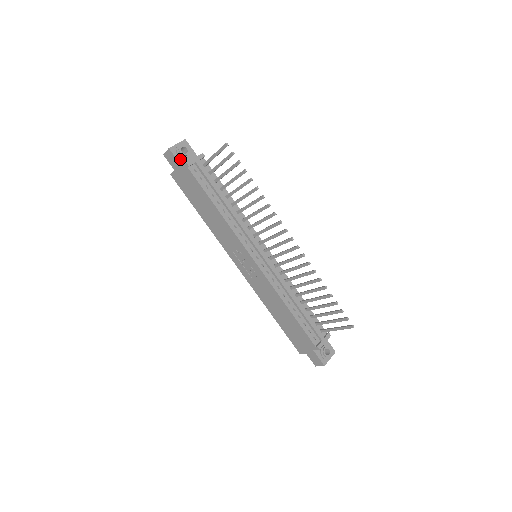
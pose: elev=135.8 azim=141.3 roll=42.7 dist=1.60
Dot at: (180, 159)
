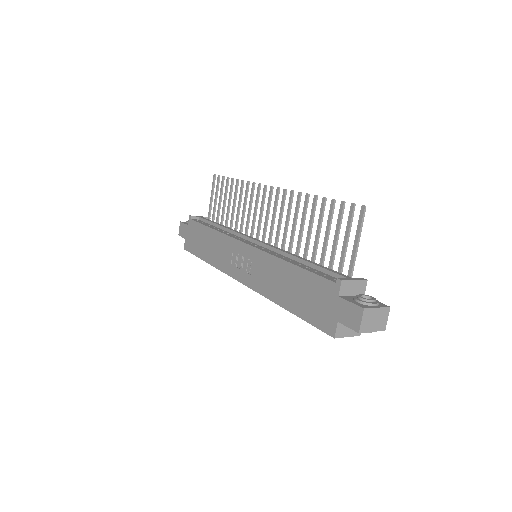
Dot at: occluded
